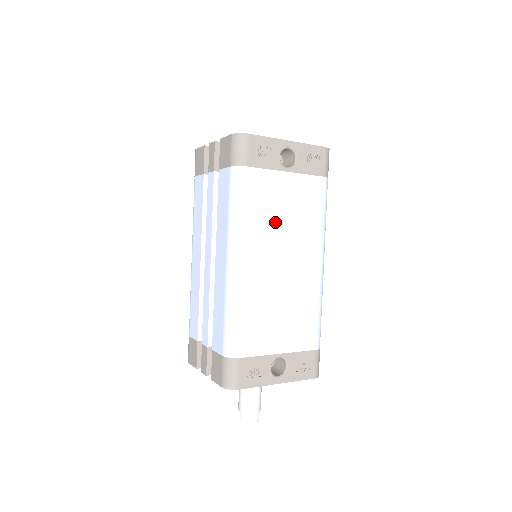
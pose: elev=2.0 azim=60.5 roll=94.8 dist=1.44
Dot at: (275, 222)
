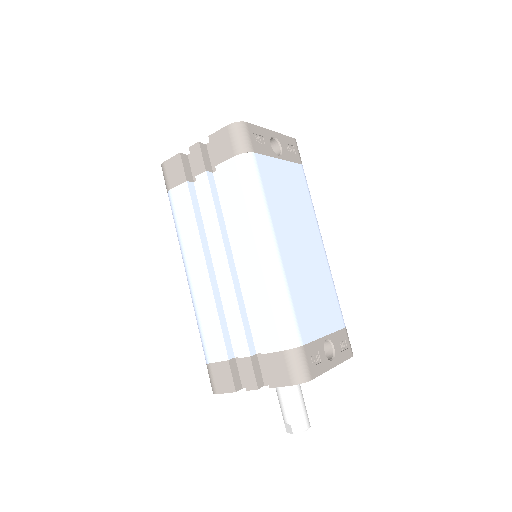
Dot at: (285, 206)
